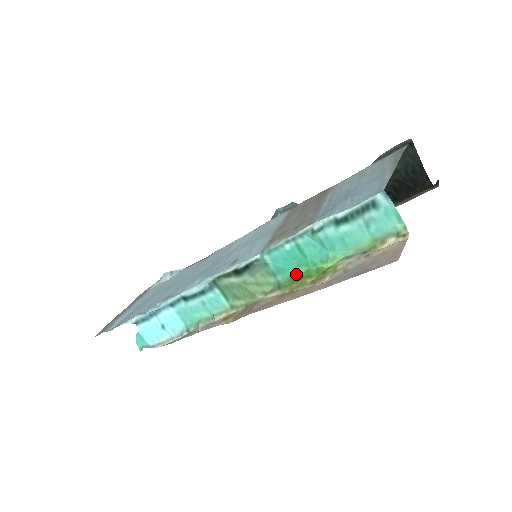
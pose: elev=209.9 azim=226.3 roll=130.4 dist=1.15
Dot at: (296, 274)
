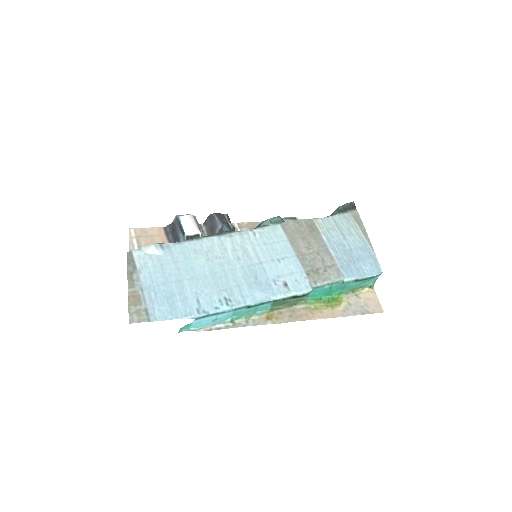
Dot at: (321, 299)
